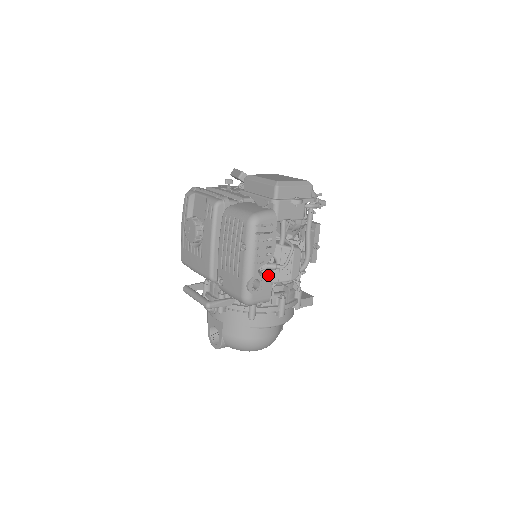
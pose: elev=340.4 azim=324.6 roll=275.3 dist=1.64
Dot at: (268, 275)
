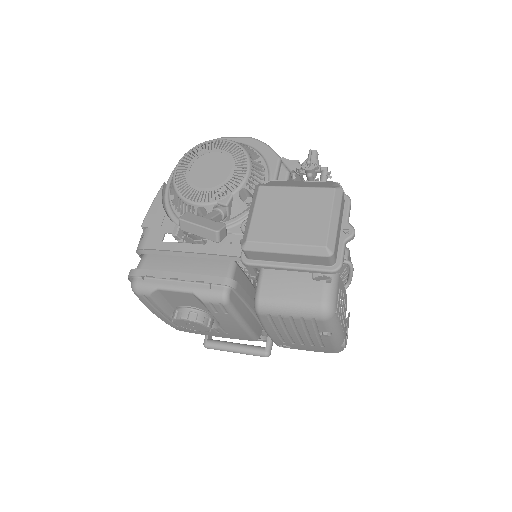
Dot at: occluded
